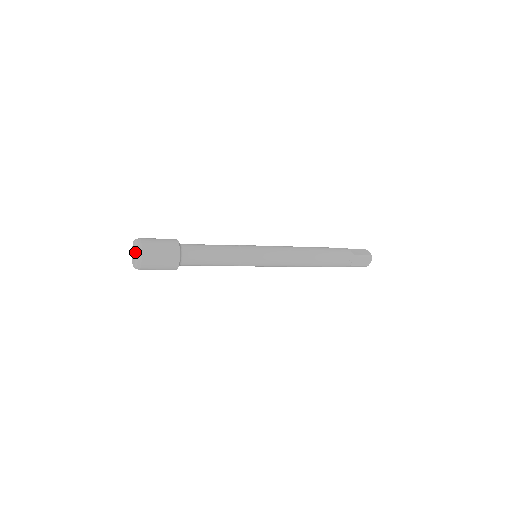
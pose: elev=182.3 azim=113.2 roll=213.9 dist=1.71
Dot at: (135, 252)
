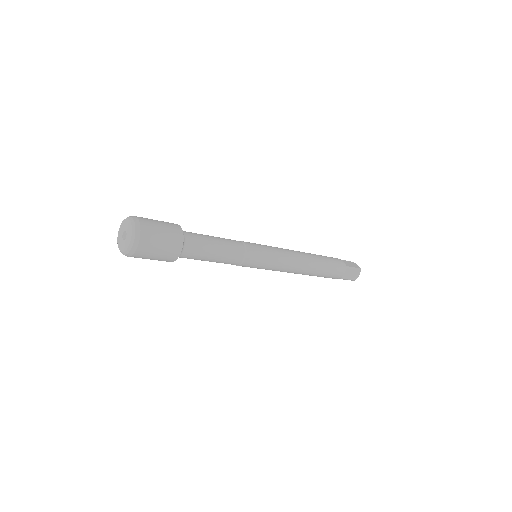
Dot at: (130, 232)
